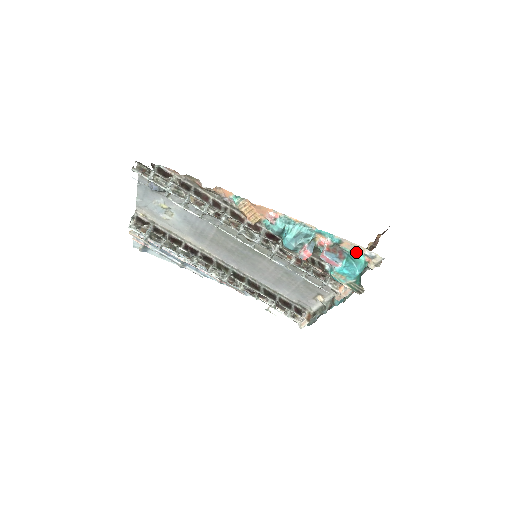
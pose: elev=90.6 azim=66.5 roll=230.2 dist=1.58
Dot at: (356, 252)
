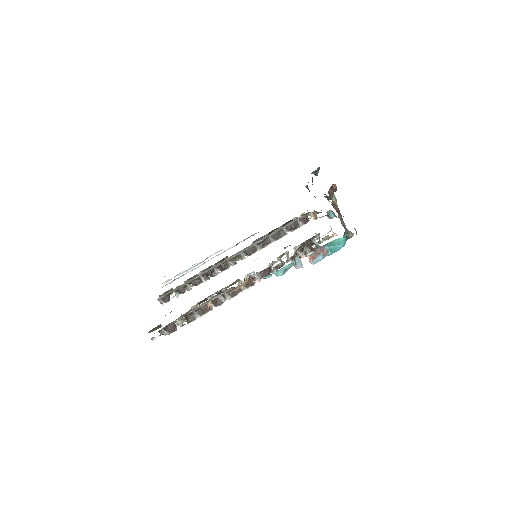
Dot at: (333, 241)
